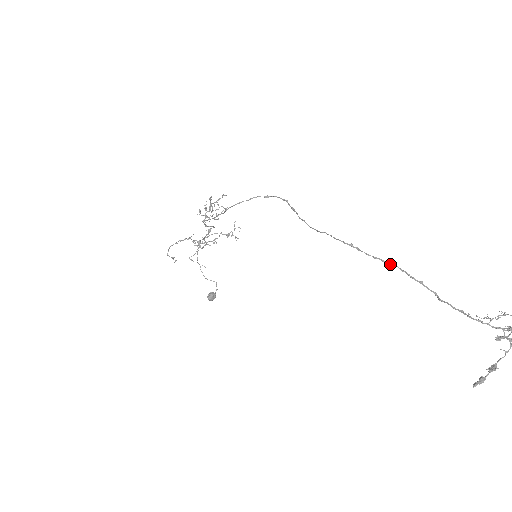
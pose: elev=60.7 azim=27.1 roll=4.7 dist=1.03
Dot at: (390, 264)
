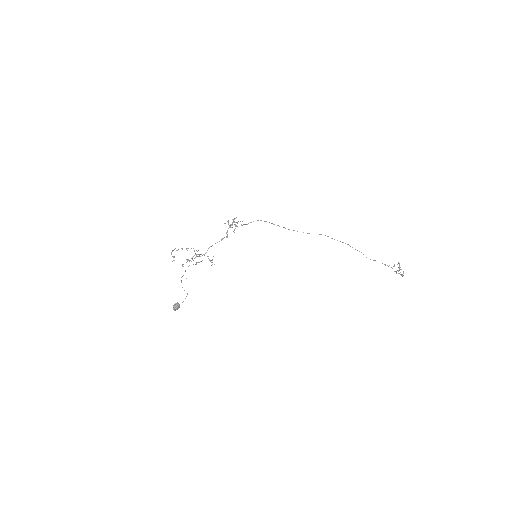
Dot at: (350, 246)
